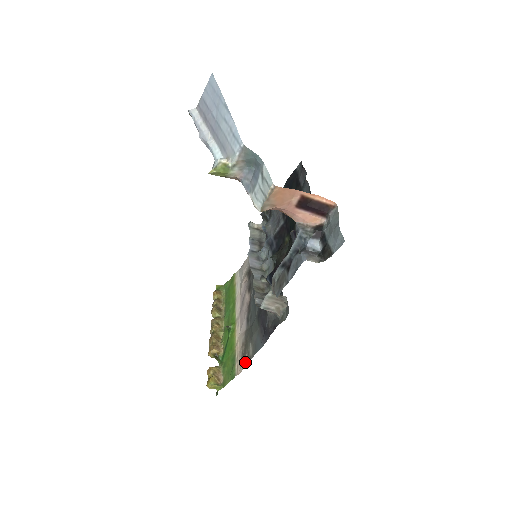
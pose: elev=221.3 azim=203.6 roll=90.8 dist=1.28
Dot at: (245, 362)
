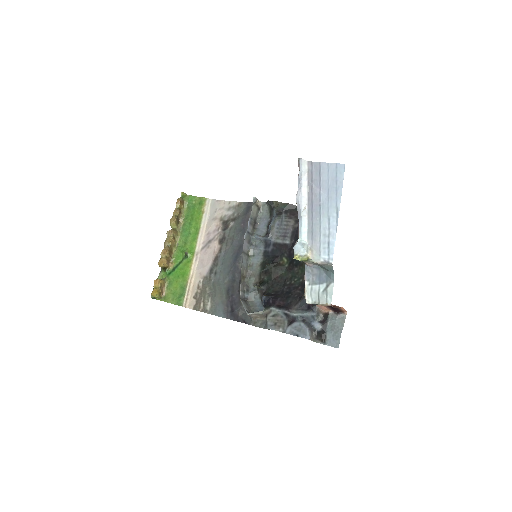
Dot at: (198, 307)
